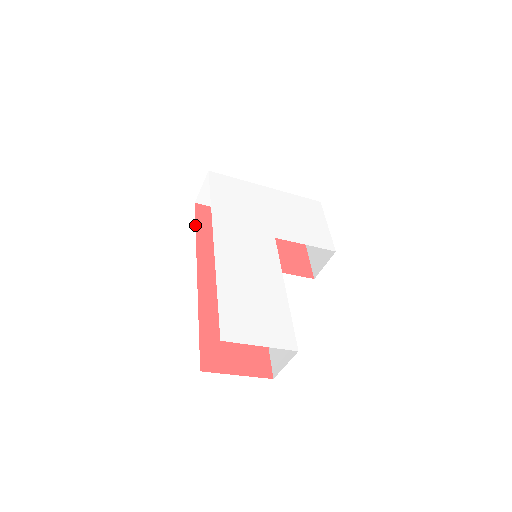
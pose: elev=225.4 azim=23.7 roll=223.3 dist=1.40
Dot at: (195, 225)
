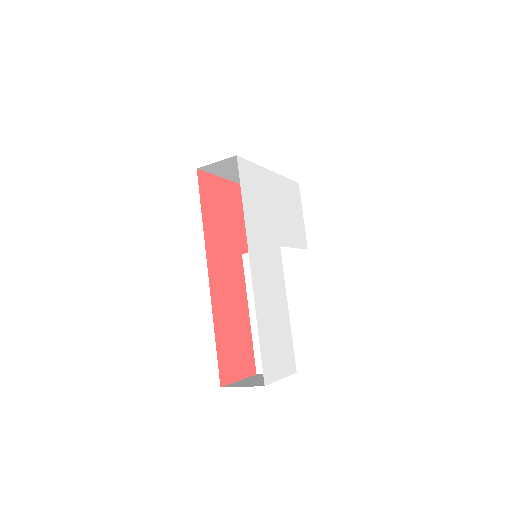
Dot at: occluded
